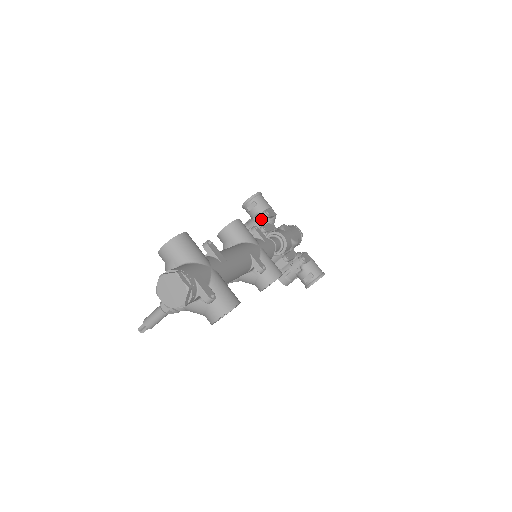
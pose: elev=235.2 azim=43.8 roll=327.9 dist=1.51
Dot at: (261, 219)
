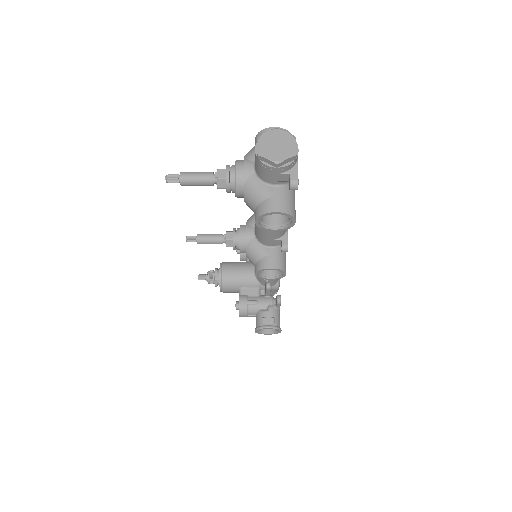
Dot at: occluded
